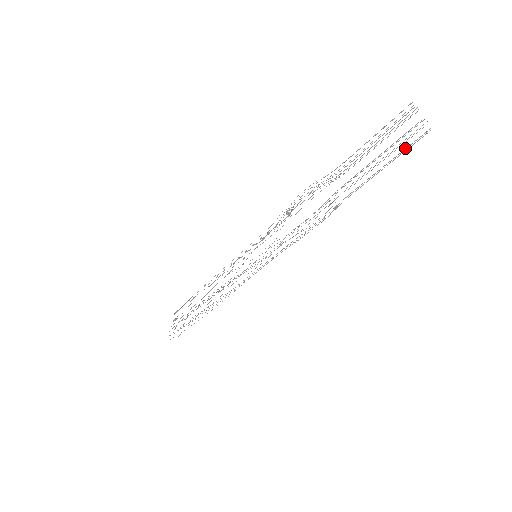
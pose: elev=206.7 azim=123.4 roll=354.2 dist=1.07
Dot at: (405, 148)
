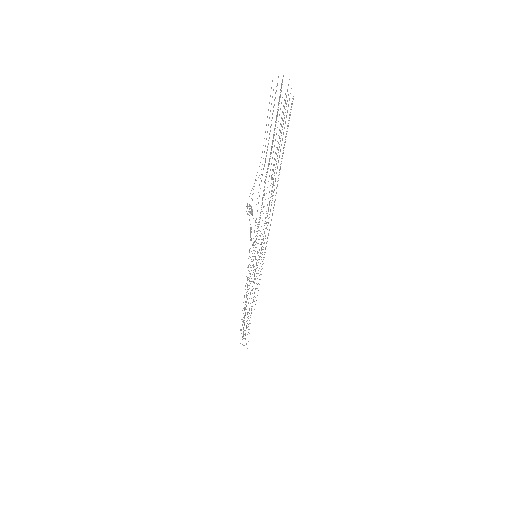
Dot at: (288, 120)
